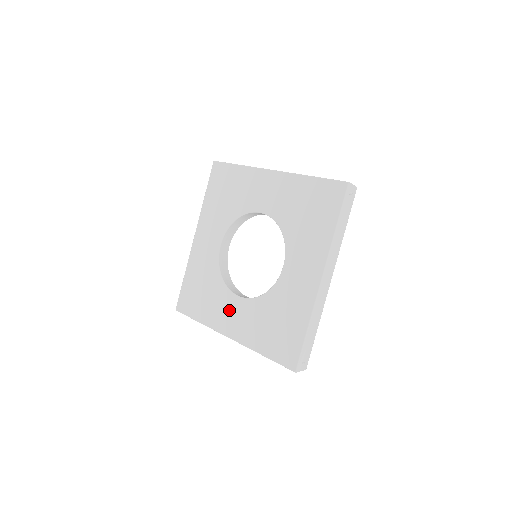
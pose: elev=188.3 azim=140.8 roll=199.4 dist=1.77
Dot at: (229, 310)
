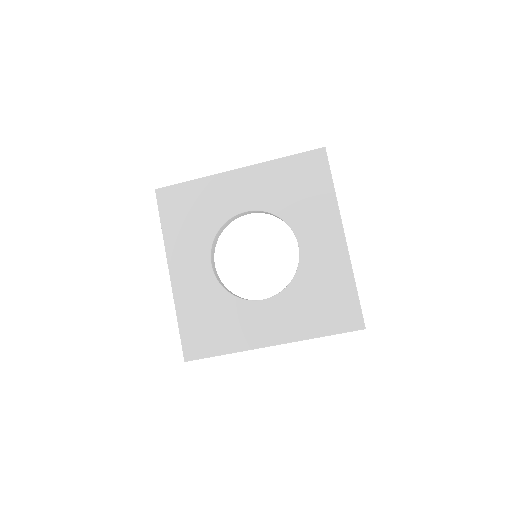
Dot at: (258, 319)
